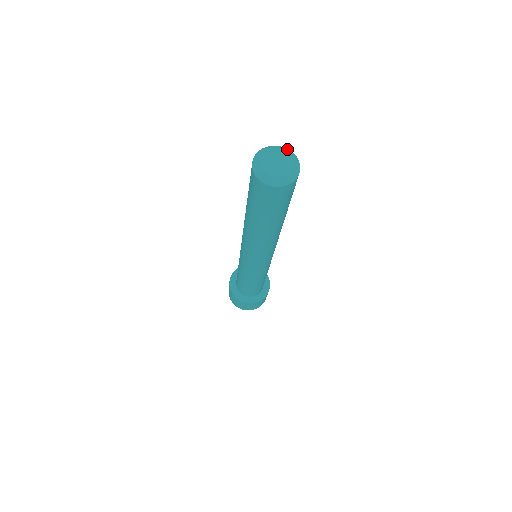
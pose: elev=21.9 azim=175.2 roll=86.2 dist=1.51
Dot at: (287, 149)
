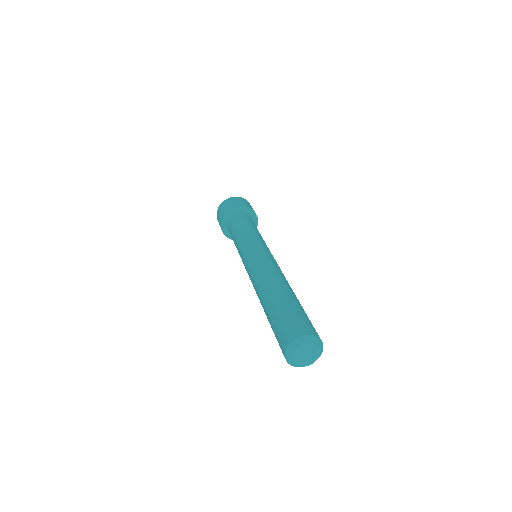
Dot at: (319, 341)
